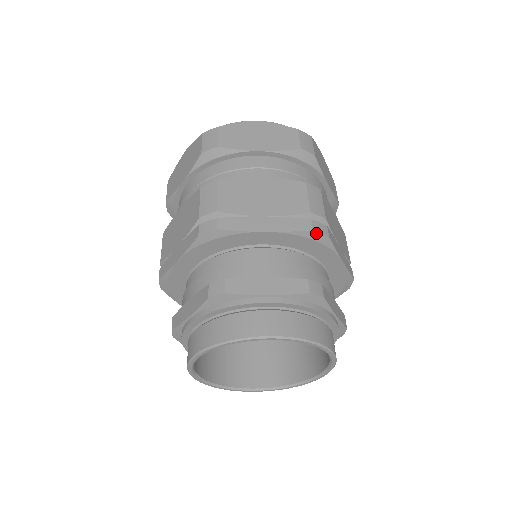
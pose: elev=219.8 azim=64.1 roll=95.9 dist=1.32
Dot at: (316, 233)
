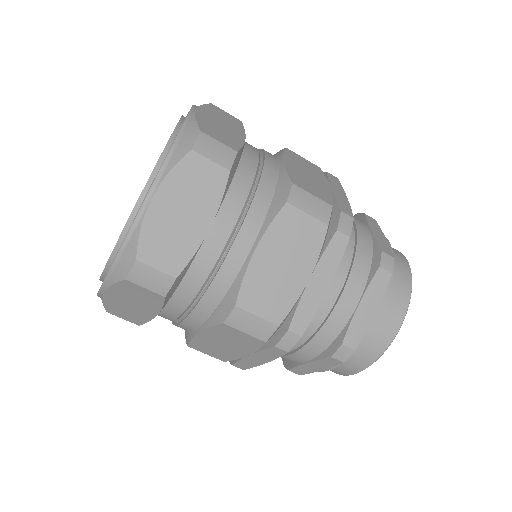
Dot at: (292, 347)
